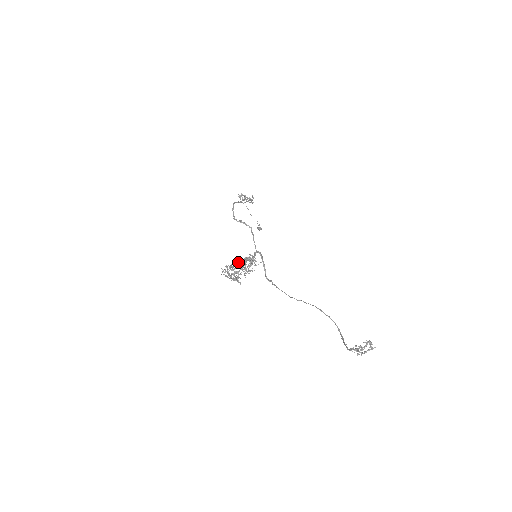
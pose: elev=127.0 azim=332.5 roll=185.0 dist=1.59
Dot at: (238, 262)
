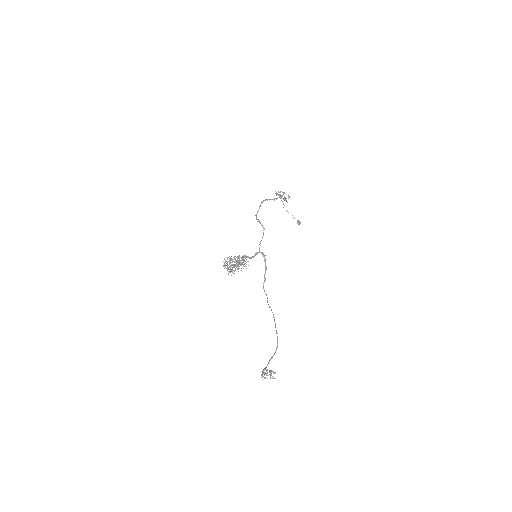
Dot at: (231, 259)
